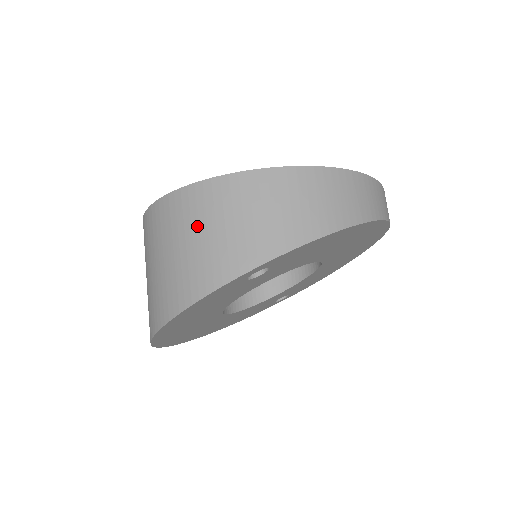
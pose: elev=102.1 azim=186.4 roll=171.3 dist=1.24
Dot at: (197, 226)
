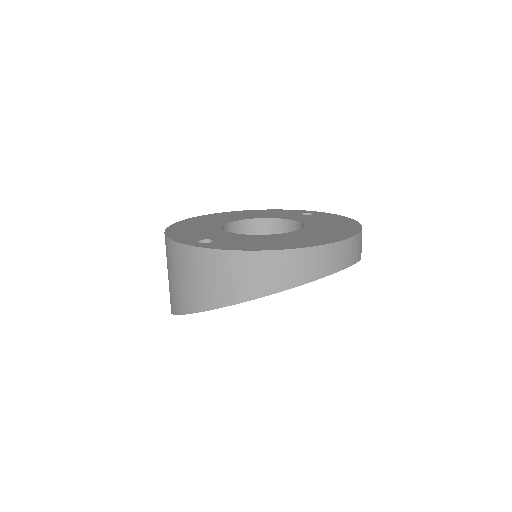
Dot at: (172, 269)
